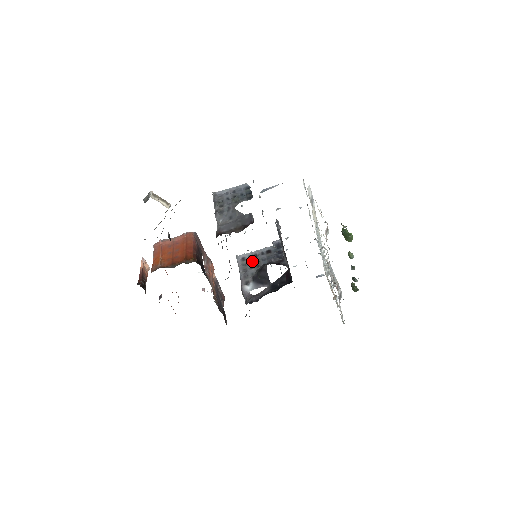
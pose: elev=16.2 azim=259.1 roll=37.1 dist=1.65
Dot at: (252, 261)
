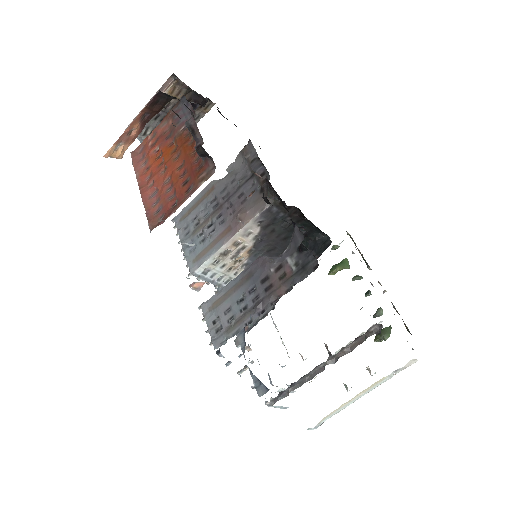
Dot at: occluded
